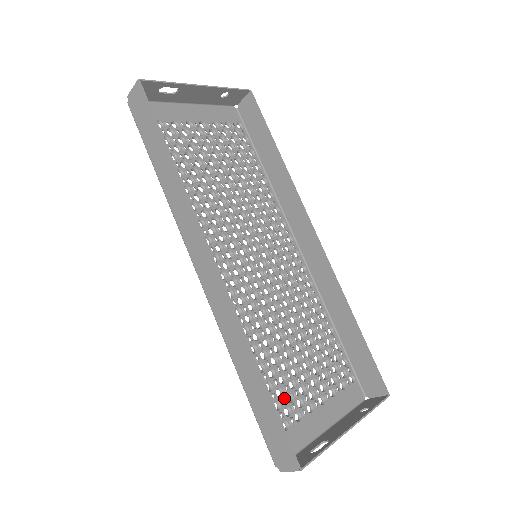
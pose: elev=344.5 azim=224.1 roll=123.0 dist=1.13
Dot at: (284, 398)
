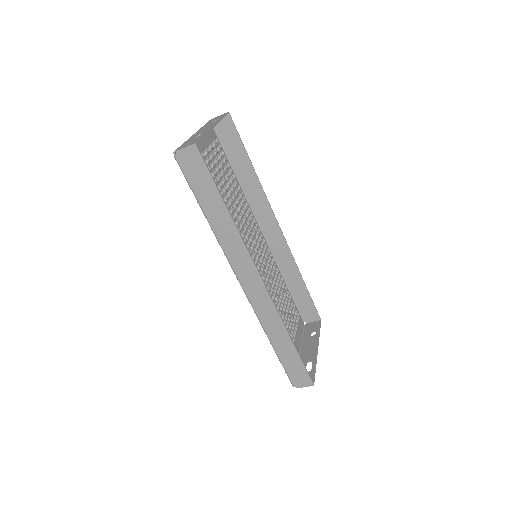
Dot at: occluded
